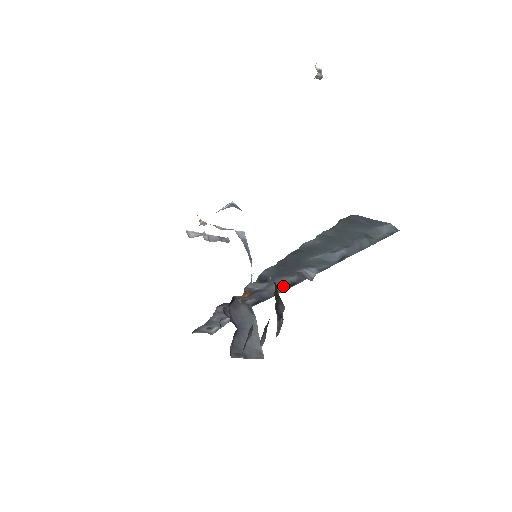
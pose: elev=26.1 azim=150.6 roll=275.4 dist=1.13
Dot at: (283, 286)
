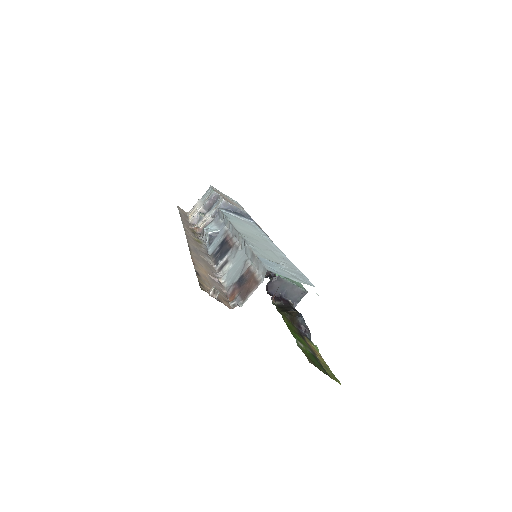
Dot at: occluded
